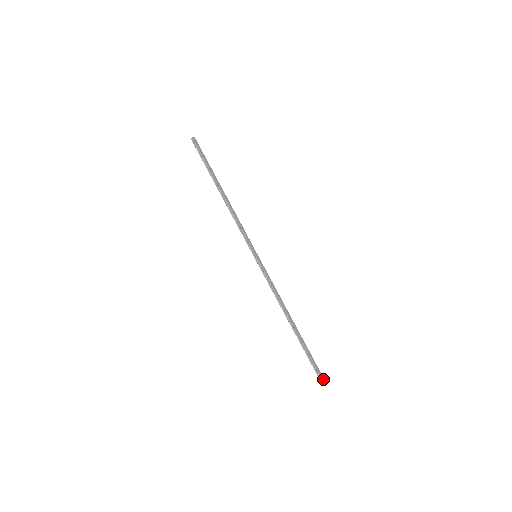
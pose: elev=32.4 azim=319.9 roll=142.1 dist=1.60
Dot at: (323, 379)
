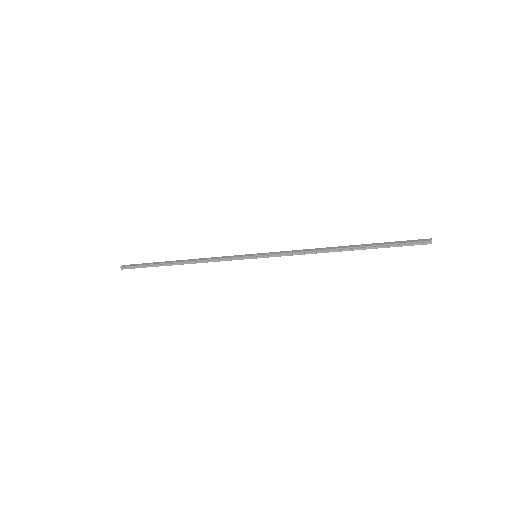
Dot at: (429, 240)
